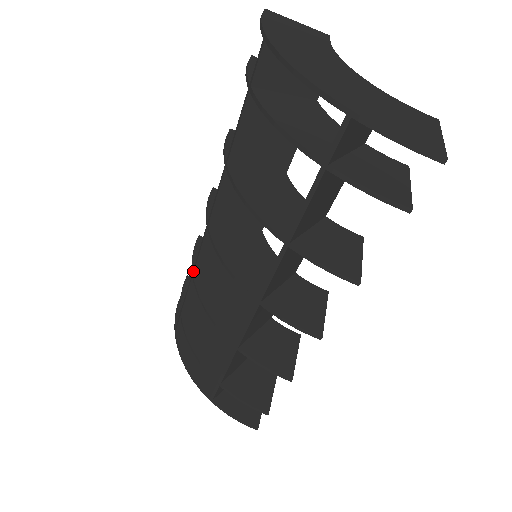
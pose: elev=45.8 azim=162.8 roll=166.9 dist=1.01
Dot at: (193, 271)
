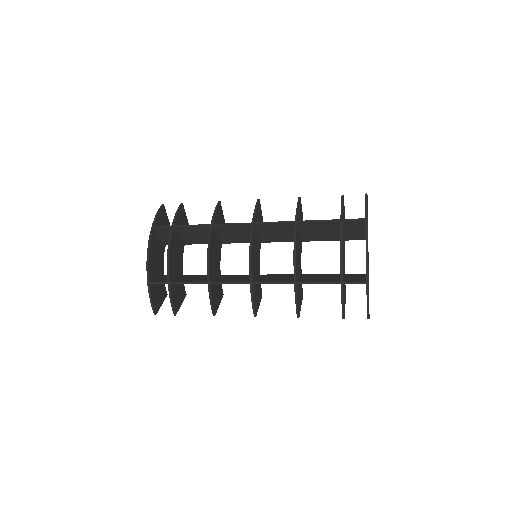
Dot at: (214, 225)
